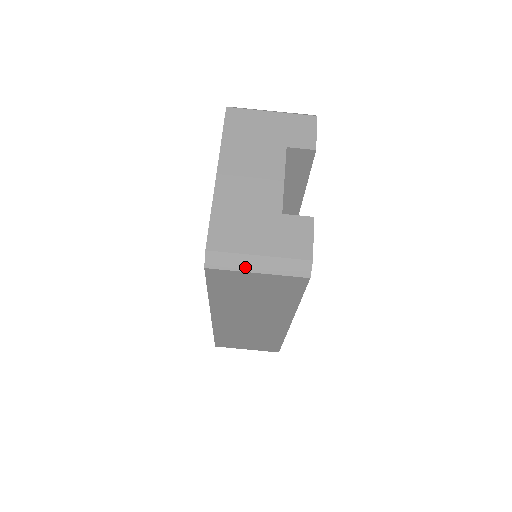
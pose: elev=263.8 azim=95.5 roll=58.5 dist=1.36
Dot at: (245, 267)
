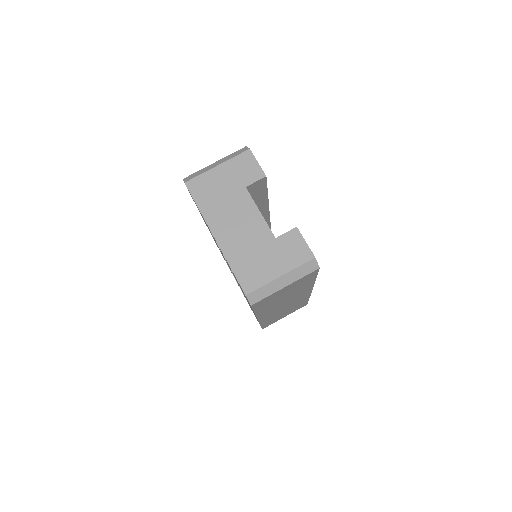
Dot at: (276, 288)
